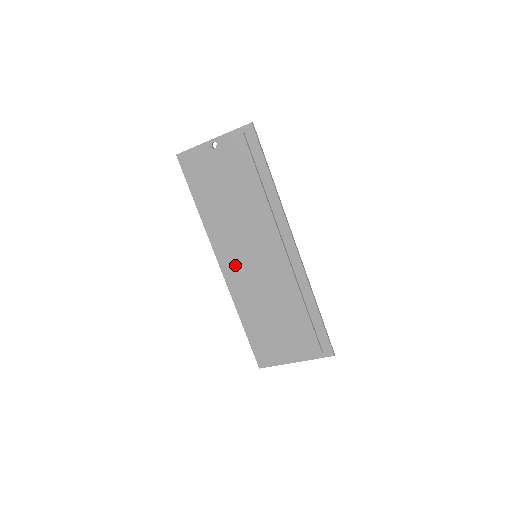
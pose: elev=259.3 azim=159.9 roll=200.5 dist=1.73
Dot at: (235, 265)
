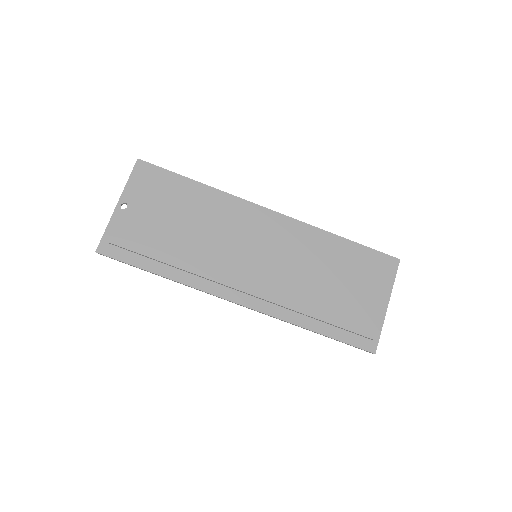
Dot at: (250, 283)
